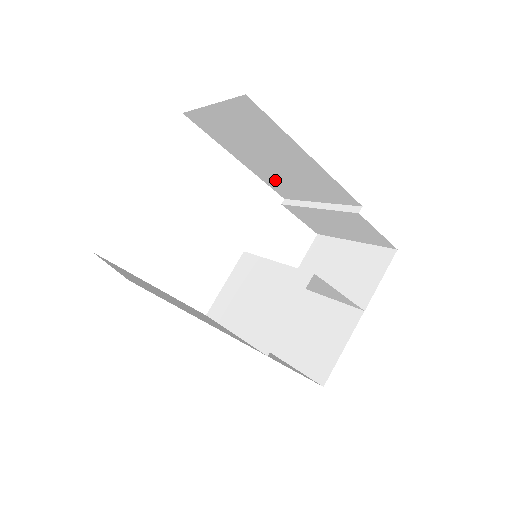
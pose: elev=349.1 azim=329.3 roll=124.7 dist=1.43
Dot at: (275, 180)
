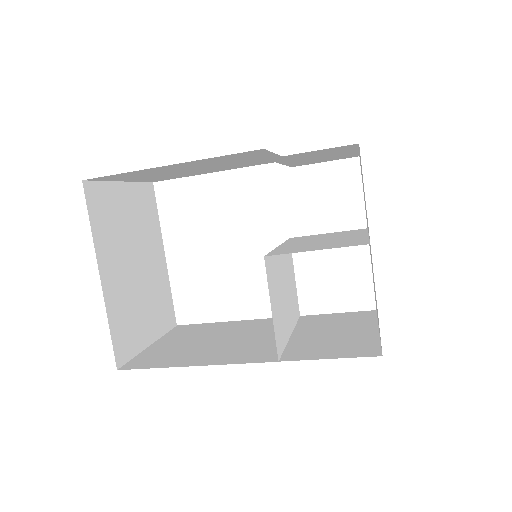
Dot at: (247, 164)
